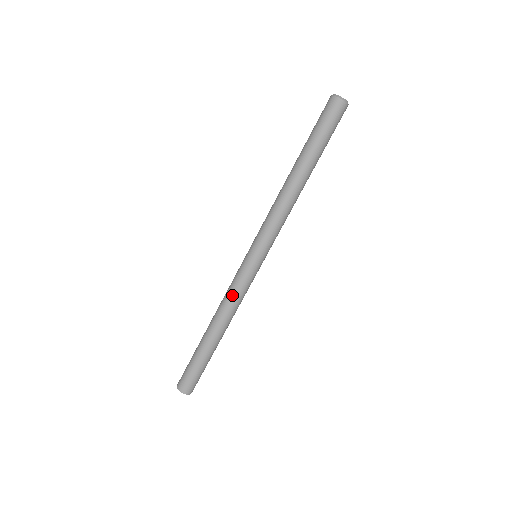
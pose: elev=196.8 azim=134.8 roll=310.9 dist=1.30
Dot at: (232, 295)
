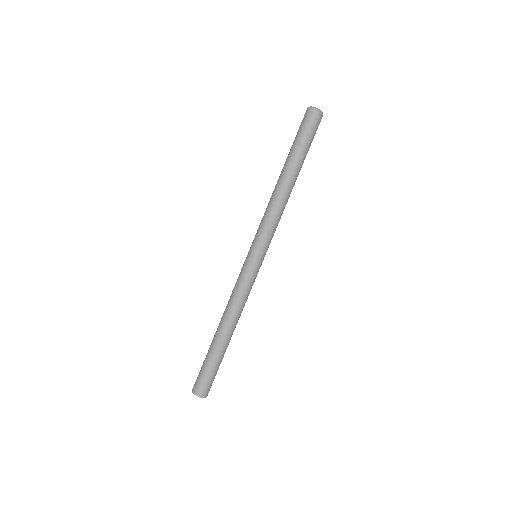
Dot at: (243, 296)
